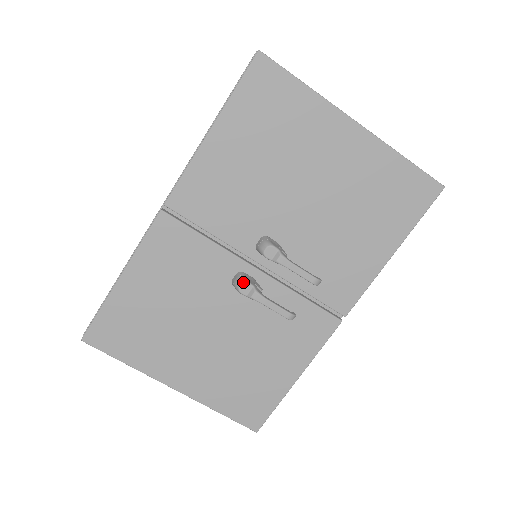
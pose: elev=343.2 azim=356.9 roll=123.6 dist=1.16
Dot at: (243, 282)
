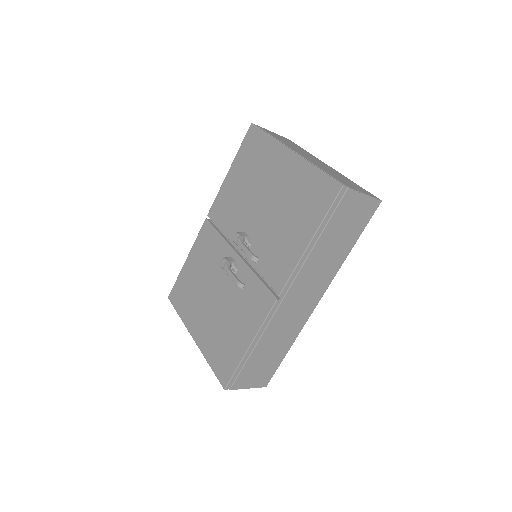
Dot at: (223, 259)
